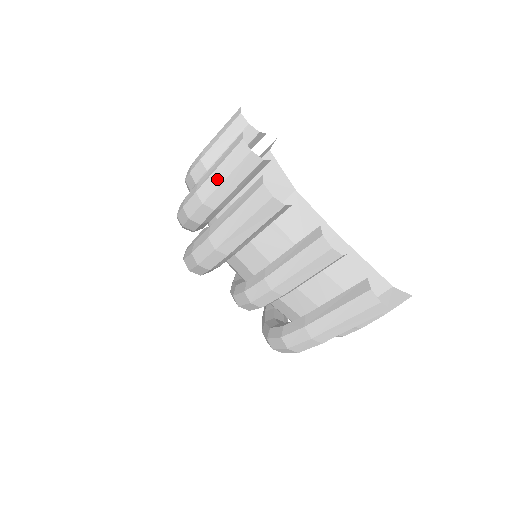
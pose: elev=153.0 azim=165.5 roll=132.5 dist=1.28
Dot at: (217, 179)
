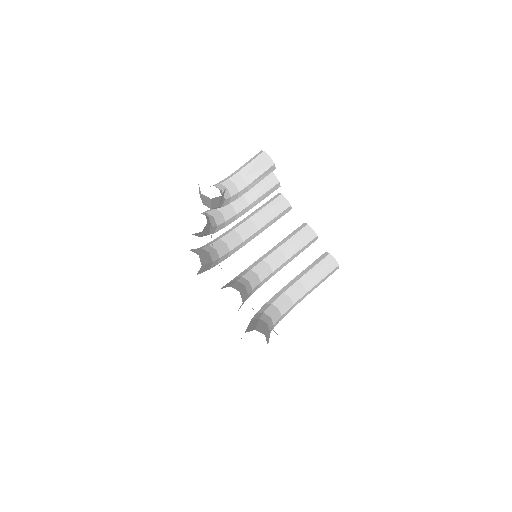
Dot at: occluded
